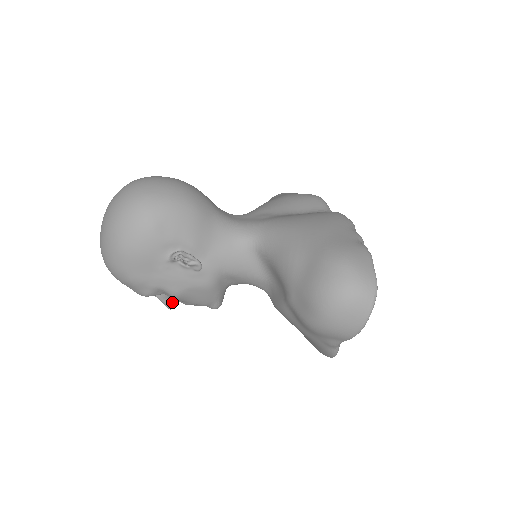
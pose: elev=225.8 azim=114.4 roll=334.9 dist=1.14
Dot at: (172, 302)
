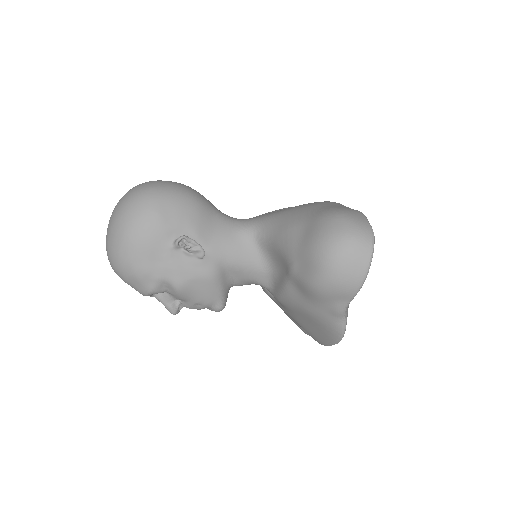
Dot at: (176, 304)
